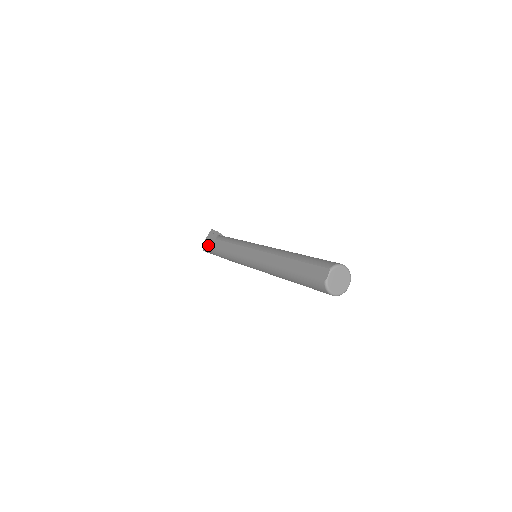
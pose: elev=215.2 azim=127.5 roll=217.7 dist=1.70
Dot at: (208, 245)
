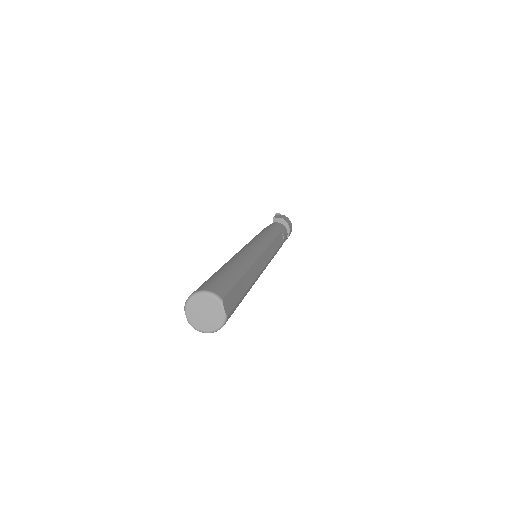
Dot at: occluded
